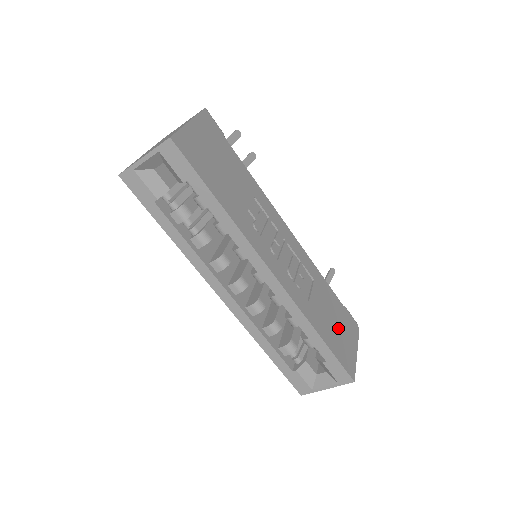
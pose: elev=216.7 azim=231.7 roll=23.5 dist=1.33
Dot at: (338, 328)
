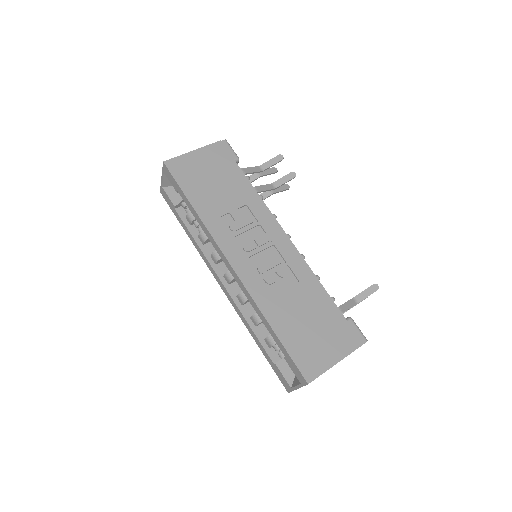
Dot at: (314, 331)
